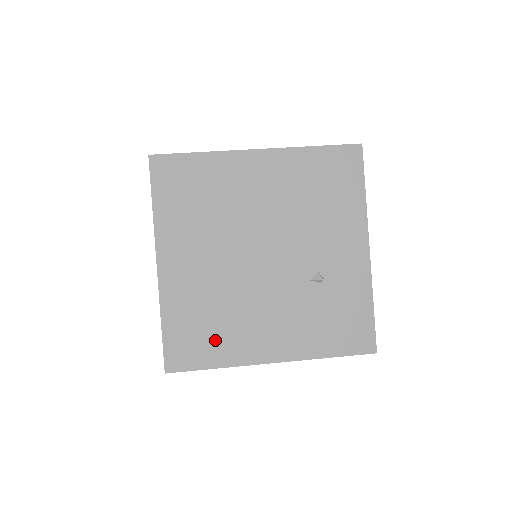
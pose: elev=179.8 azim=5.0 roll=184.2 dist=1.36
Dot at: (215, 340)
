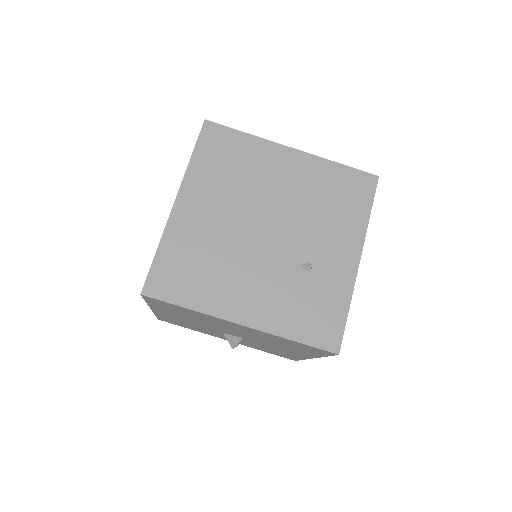
Dot at: (197, 283)
